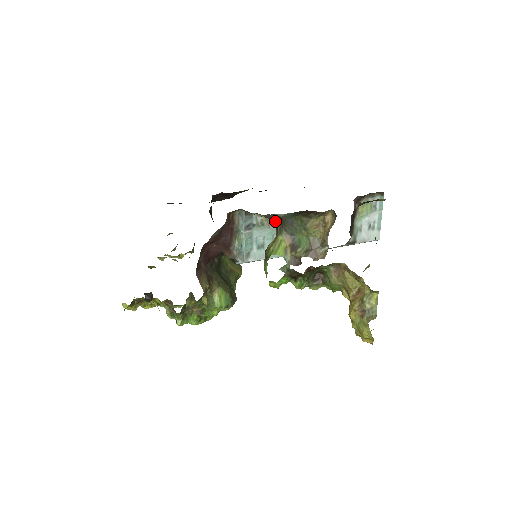
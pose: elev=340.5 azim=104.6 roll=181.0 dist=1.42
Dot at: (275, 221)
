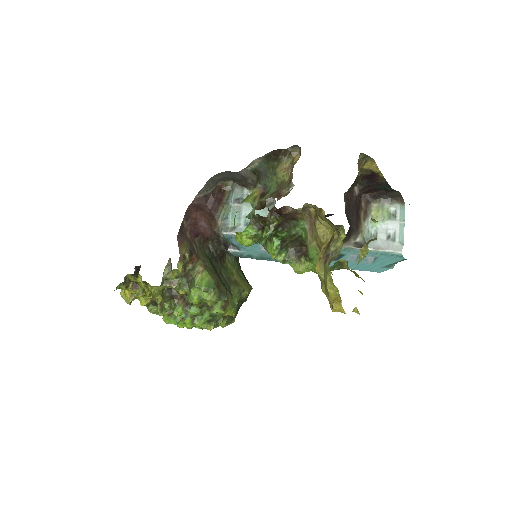
Dot at: occluded
